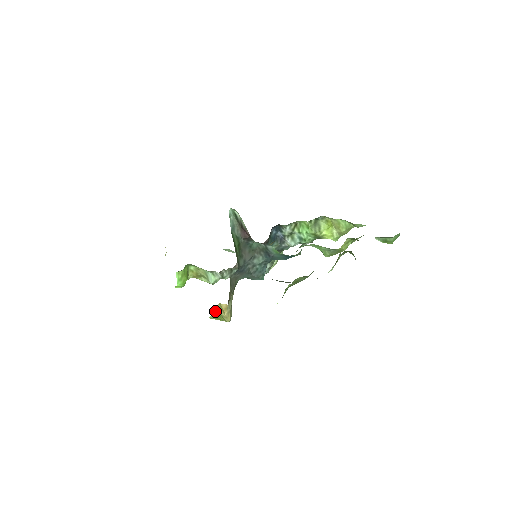
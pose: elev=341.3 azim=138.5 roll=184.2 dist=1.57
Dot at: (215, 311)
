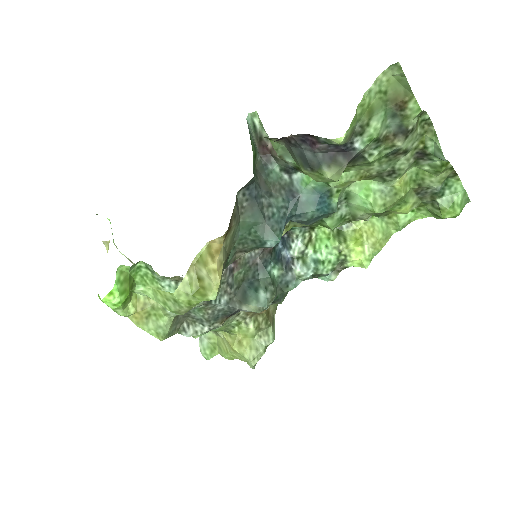
Dot at: (191, 272)
